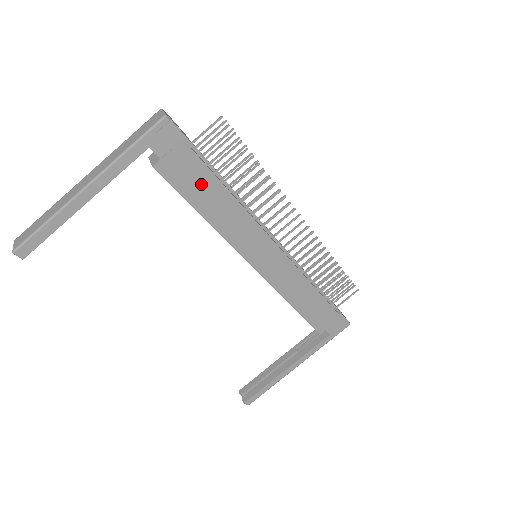
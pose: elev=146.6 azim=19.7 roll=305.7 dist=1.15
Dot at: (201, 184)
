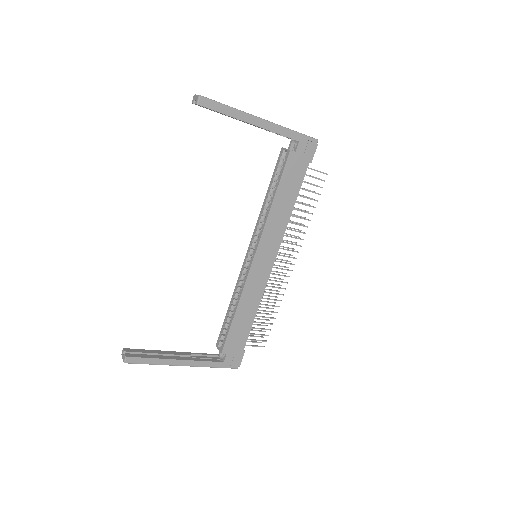
Dot at: (292, 184)
